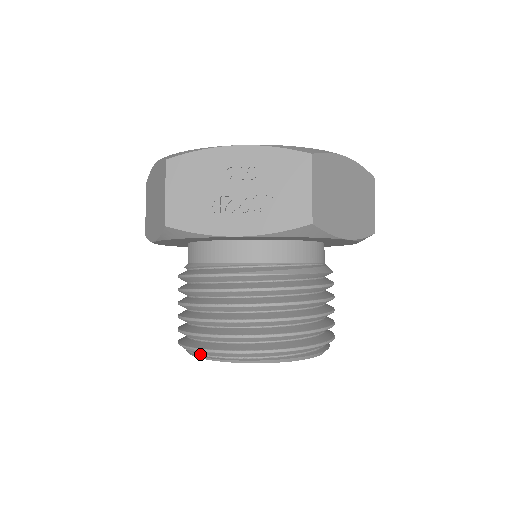
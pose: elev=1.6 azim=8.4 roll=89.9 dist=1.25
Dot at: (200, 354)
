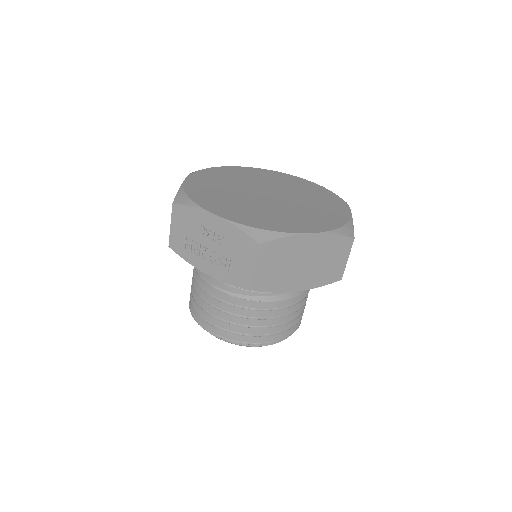
Dot at: occluded
